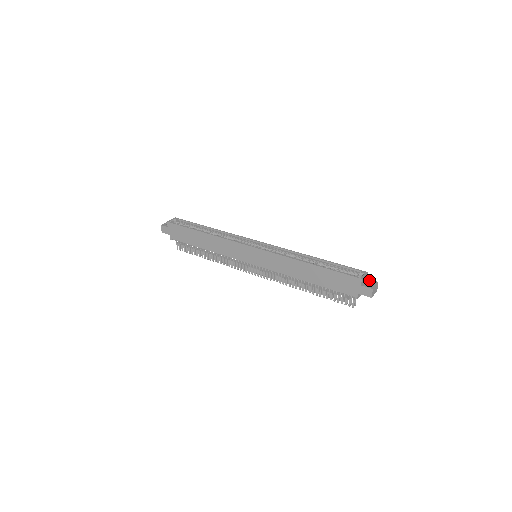
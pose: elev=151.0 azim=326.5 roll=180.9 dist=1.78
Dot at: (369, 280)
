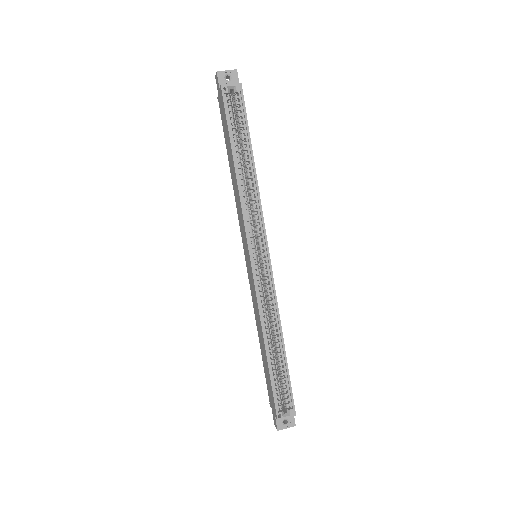
Dot at: (291, 417)
